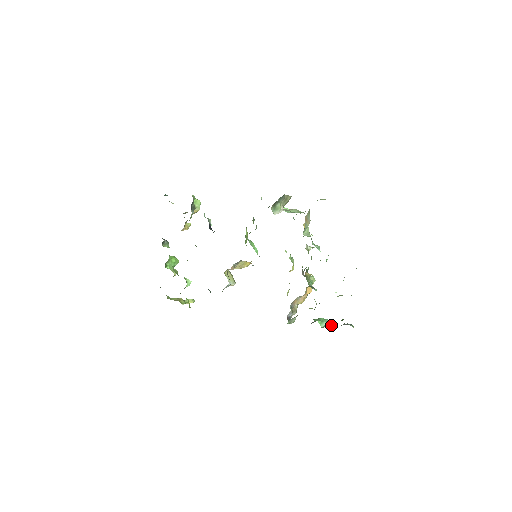
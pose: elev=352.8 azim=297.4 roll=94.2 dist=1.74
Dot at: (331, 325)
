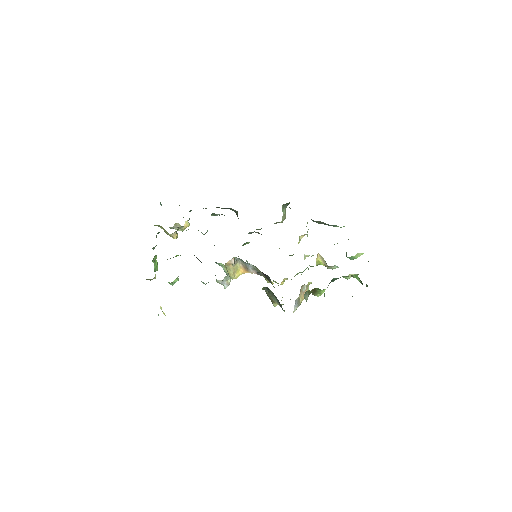
Dot at: occluded
